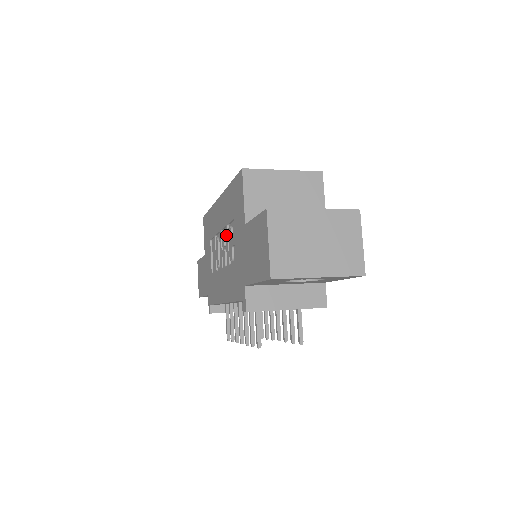
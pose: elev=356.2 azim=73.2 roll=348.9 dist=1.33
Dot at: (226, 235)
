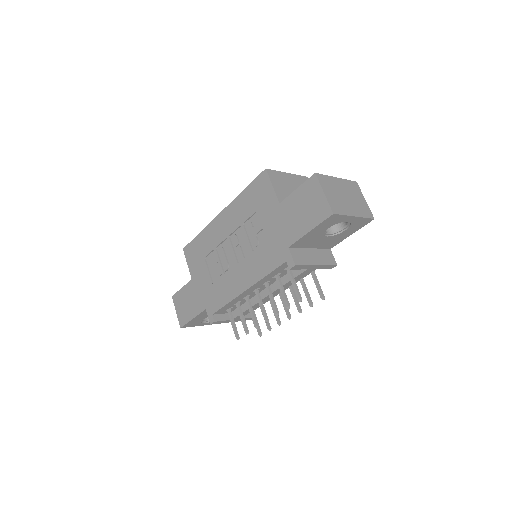
Dot at: (239, 235)
